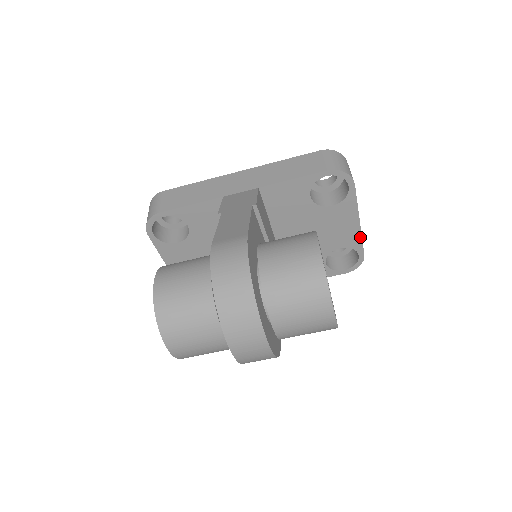
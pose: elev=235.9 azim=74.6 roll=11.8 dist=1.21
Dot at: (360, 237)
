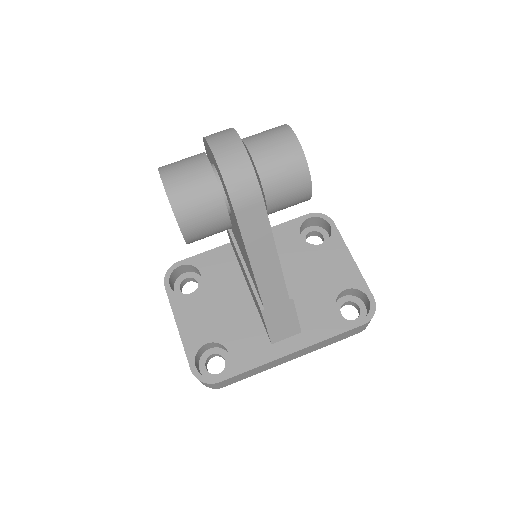
Dot at: (360, 275)
